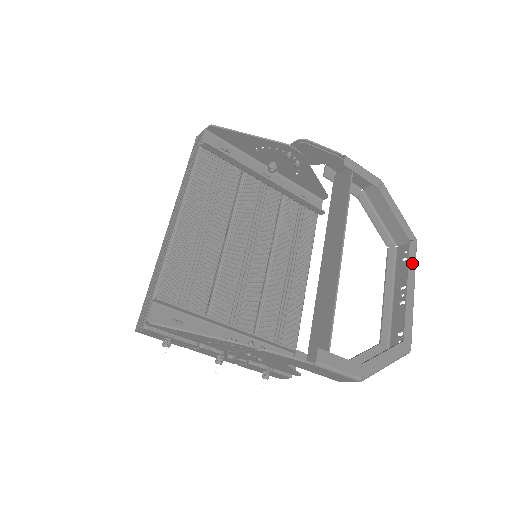
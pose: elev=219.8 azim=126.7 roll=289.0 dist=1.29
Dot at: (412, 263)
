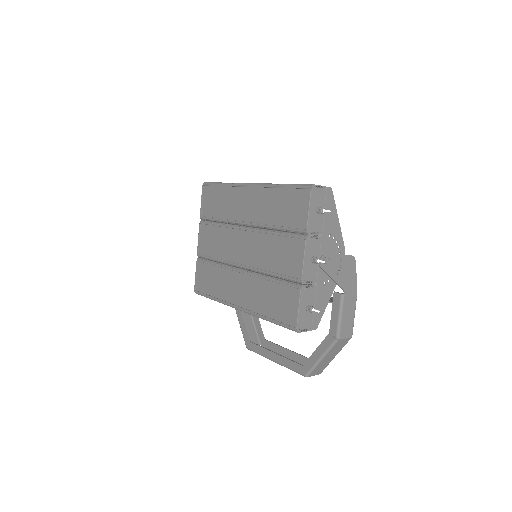
Dot at: (275, 347)
